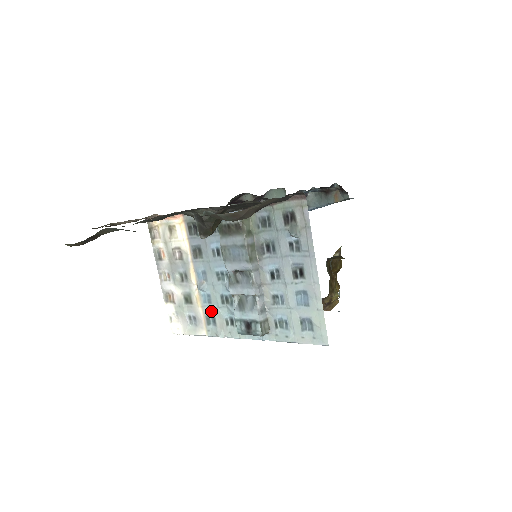
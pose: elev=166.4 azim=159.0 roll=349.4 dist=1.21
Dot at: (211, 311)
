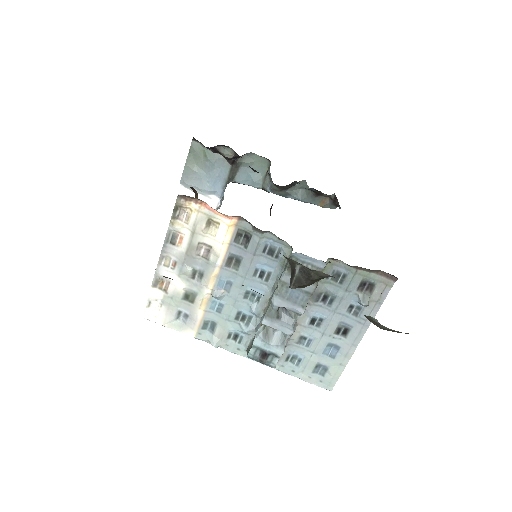
Dot at: (215, 319)
